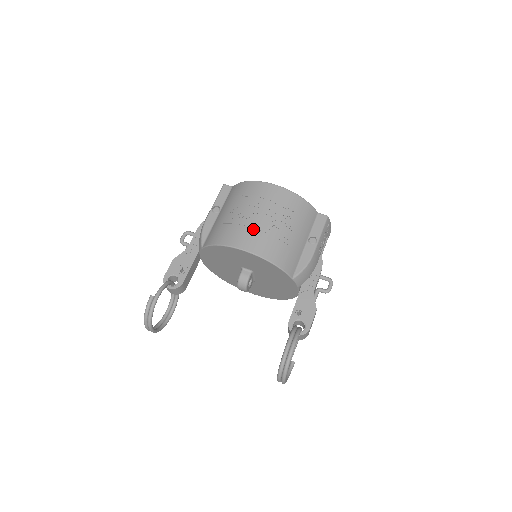
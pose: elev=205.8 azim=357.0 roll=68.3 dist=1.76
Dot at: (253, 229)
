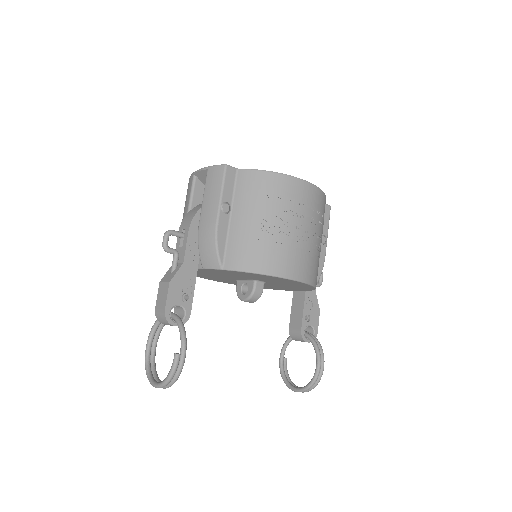
Dot at: (299, 249)
